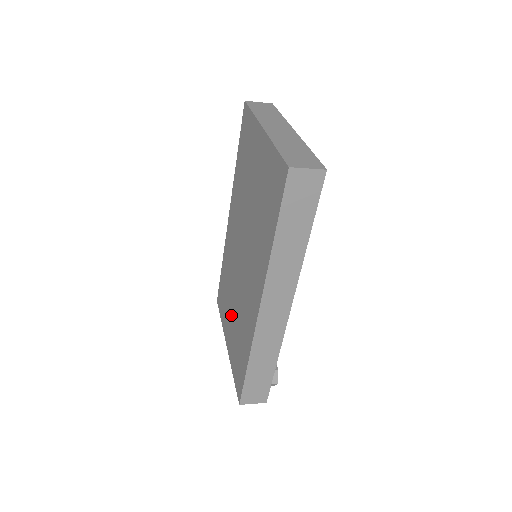
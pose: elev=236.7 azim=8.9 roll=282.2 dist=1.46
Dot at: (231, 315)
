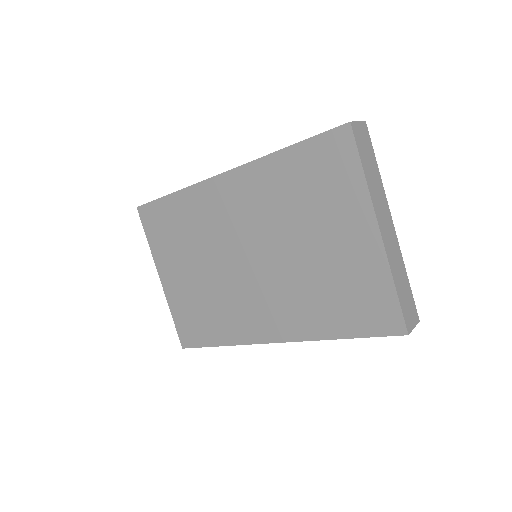
Dot at: (187, 272)
